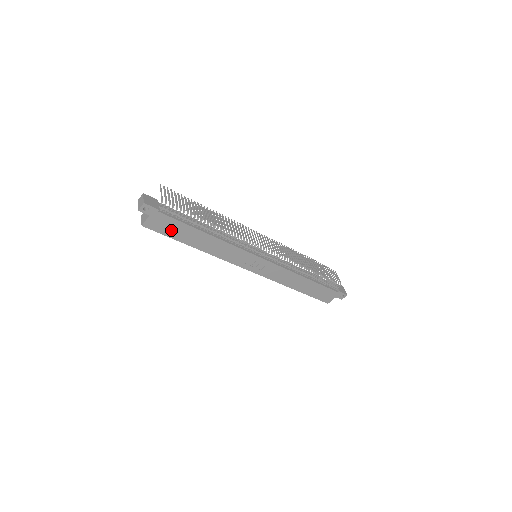
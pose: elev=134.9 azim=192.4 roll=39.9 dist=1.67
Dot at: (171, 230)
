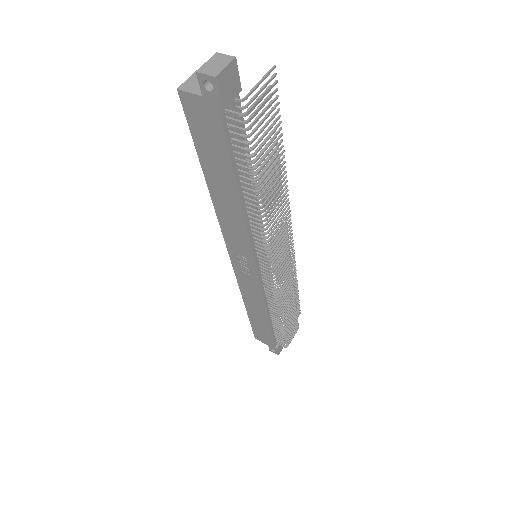
Dot at: (206, 141)
